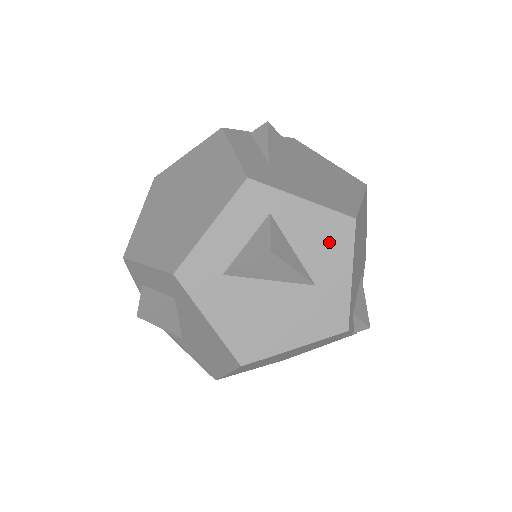
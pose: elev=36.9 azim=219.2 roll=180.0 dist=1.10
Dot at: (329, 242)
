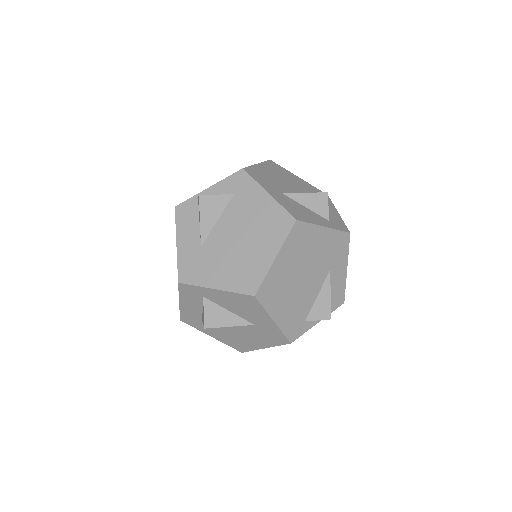
Dot at: (247, 307)
